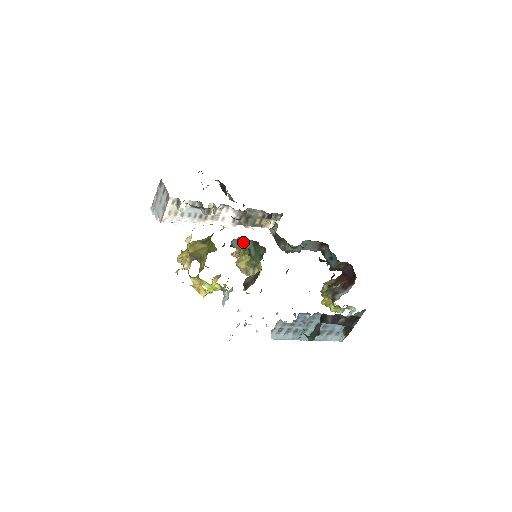
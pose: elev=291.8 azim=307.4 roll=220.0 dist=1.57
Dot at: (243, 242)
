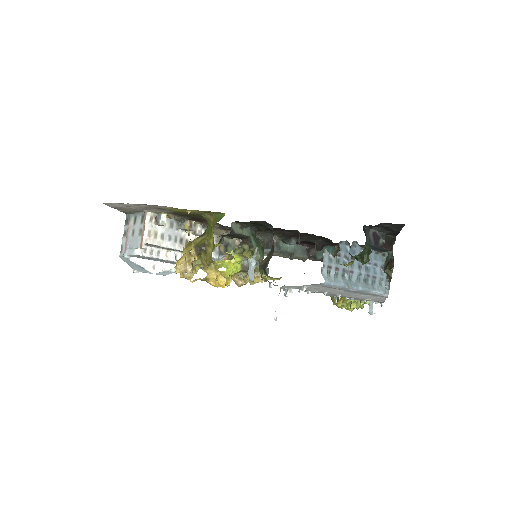
Dot at: (242, 226)
